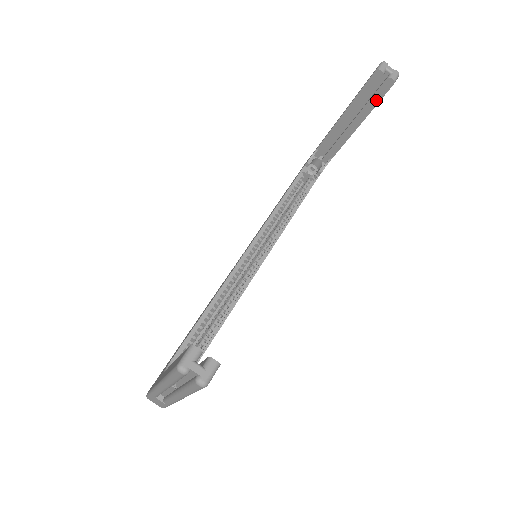
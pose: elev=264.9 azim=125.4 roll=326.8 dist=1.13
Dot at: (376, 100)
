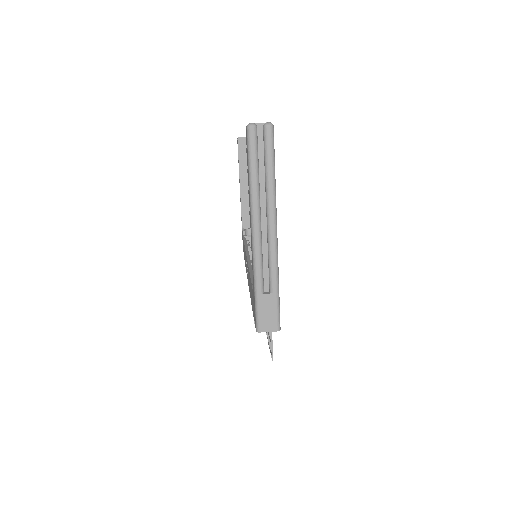
Dot at: occluded
